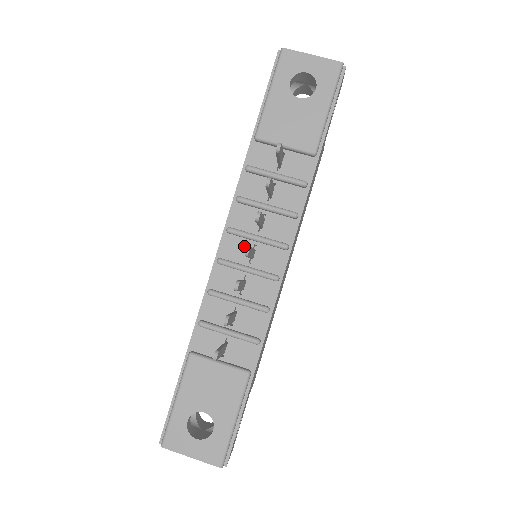
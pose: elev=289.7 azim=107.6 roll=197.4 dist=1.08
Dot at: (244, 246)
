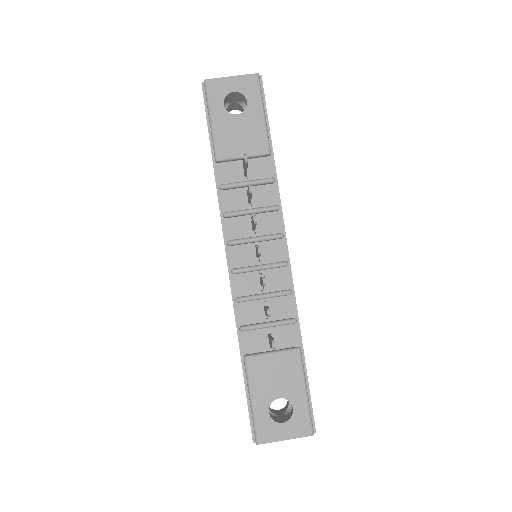
Dot at: (247, 251)
